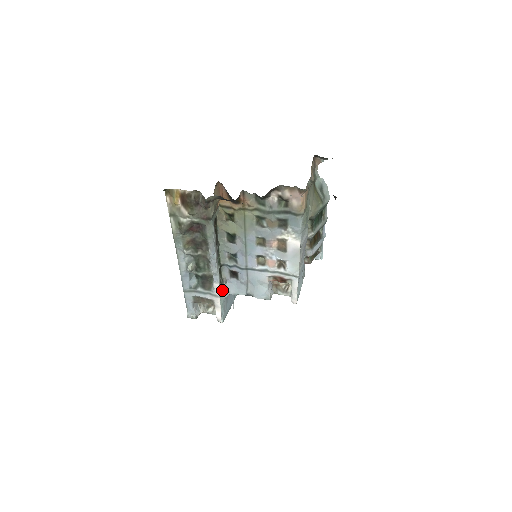
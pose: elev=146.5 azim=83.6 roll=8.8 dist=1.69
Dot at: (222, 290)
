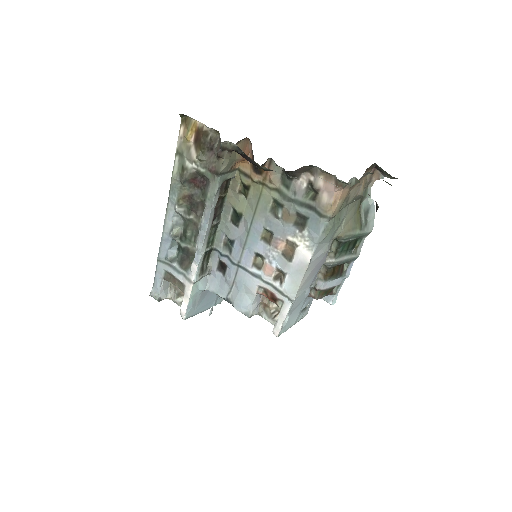
Dot at: (200, 279)
